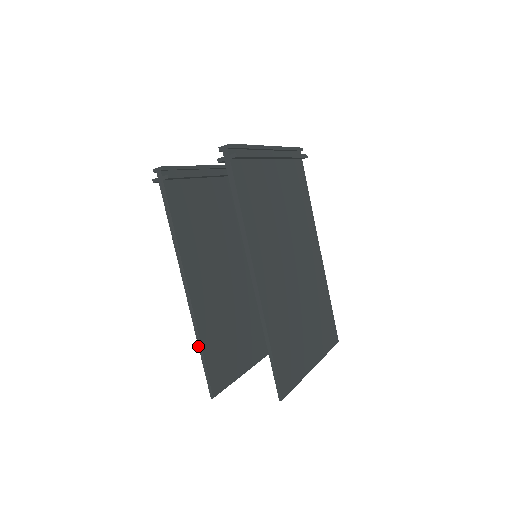
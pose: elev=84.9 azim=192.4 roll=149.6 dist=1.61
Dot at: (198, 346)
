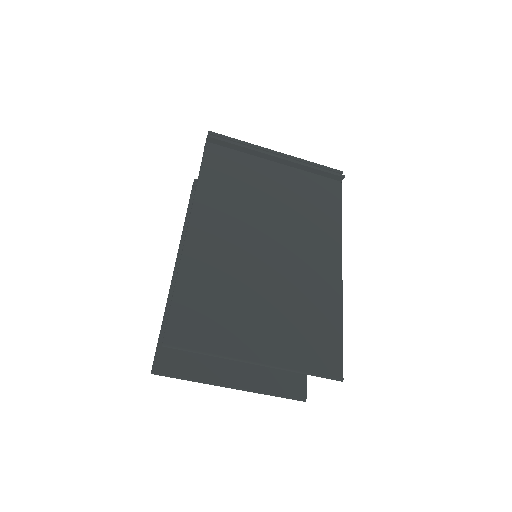
Dot at: (163, 319)
